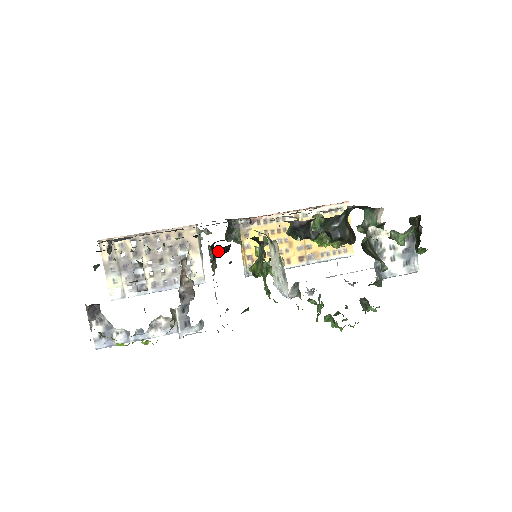
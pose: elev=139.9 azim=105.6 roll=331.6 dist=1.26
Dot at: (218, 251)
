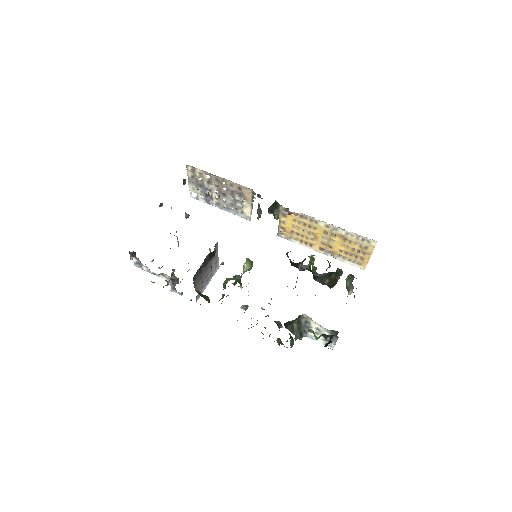
Dot at: occluded
